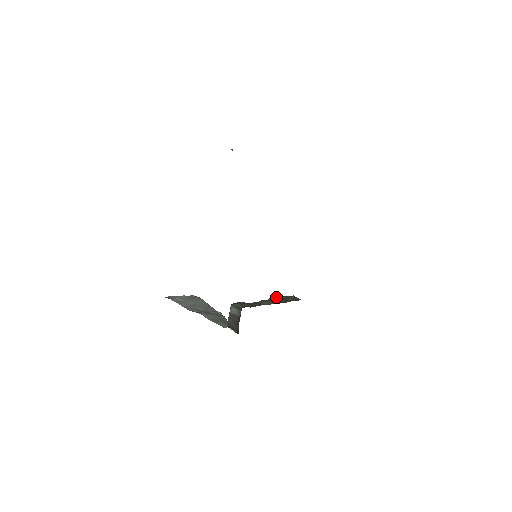
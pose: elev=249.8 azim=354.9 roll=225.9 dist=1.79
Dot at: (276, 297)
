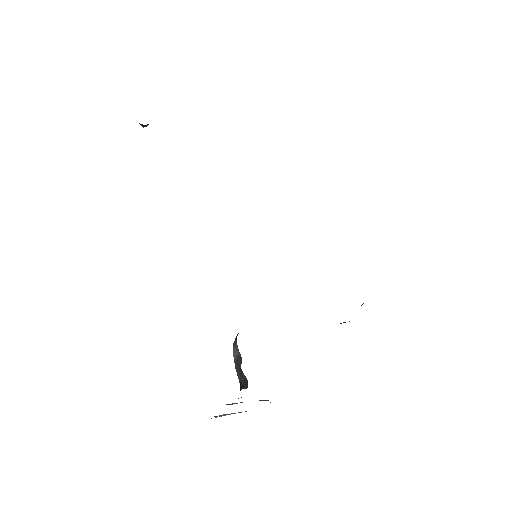
Dot at: occluded
